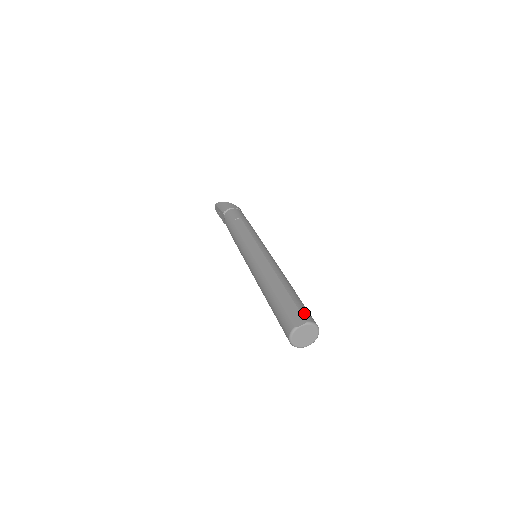
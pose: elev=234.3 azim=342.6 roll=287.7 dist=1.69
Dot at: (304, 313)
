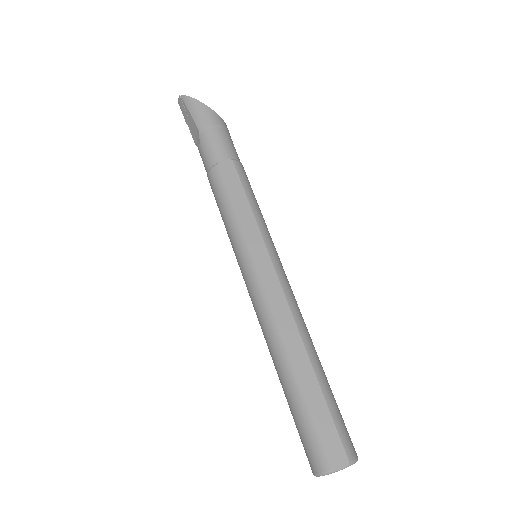
Dot at: (345, 440)
